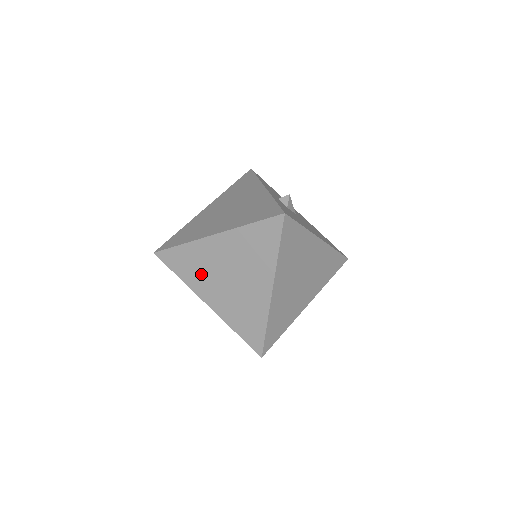
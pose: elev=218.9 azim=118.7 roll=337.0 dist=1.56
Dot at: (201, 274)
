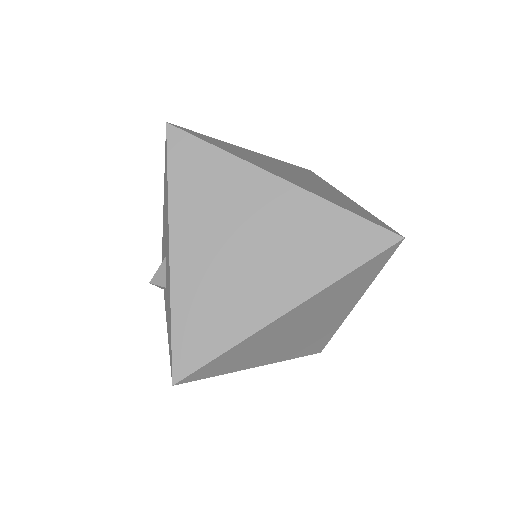
Dot at: (207, 207)
